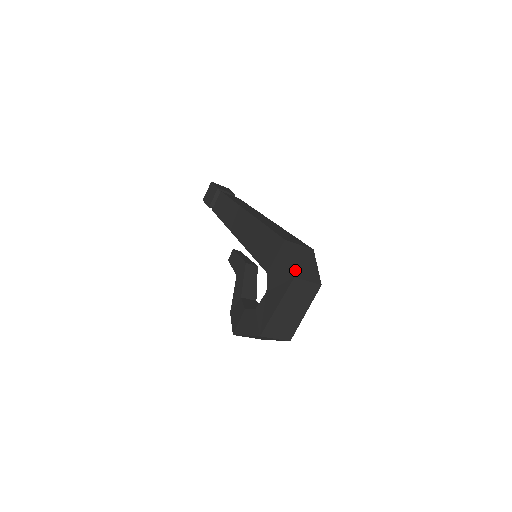
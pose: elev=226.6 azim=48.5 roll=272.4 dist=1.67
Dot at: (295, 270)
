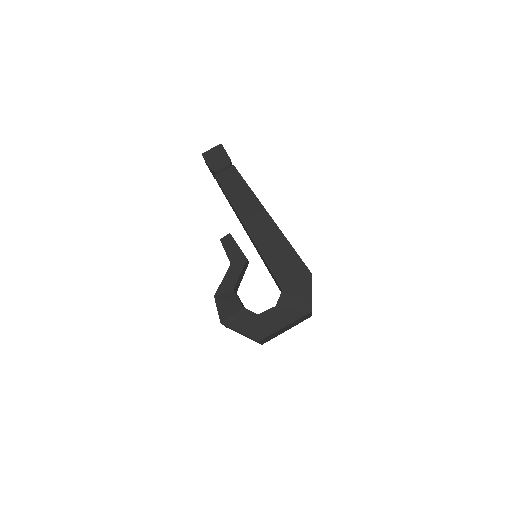
Dot at: occluded
